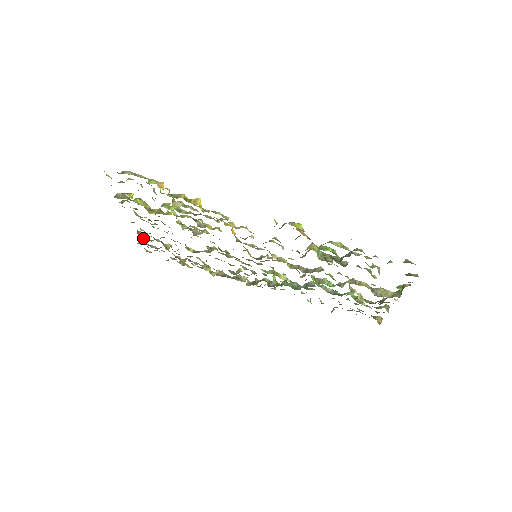
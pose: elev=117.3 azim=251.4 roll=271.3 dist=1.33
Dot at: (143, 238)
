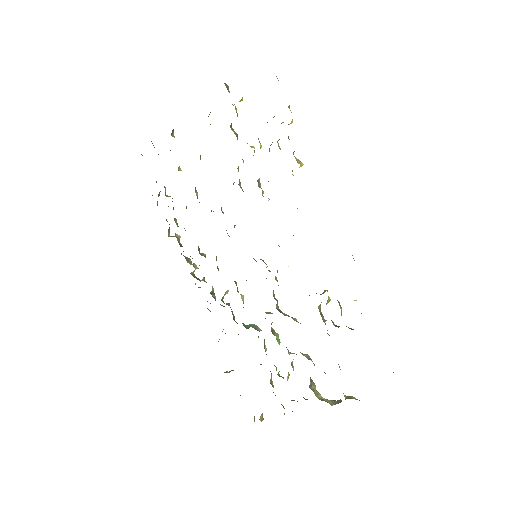
Dot at: occluded
